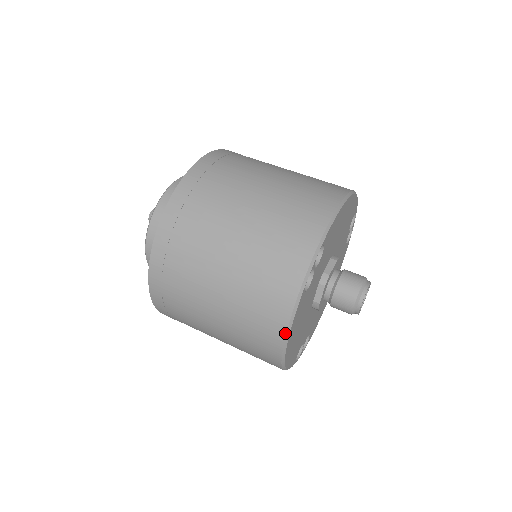
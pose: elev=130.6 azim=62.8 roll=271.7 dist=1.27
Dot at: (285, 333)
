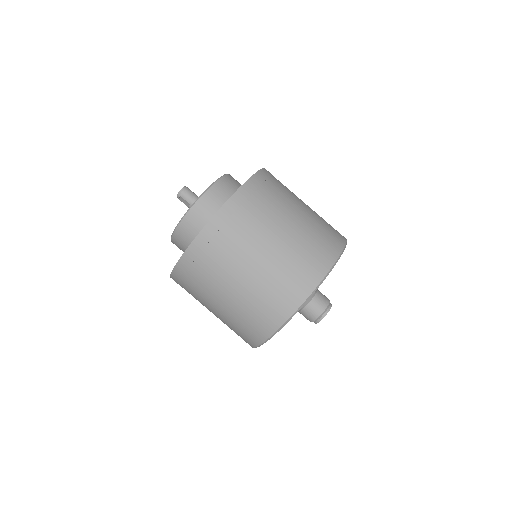
Dot at: (270, 336)
